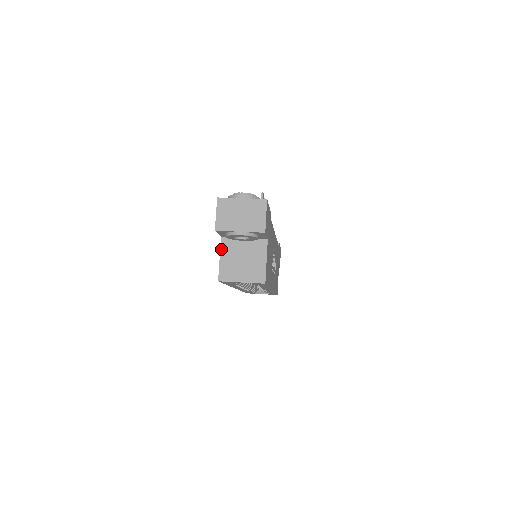
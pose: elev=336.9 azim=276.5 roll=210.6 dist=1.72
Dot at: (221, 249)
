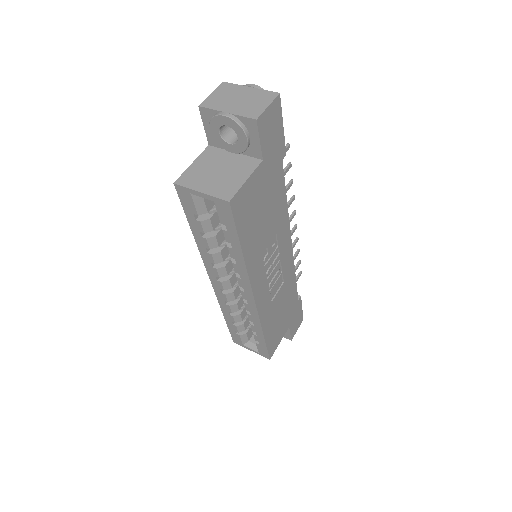
Dot at: (200, 155)
